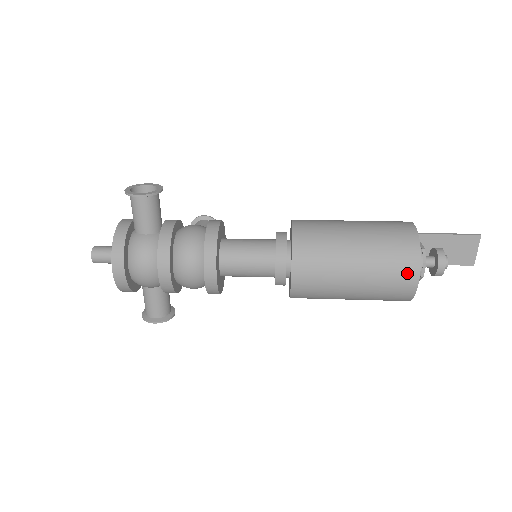
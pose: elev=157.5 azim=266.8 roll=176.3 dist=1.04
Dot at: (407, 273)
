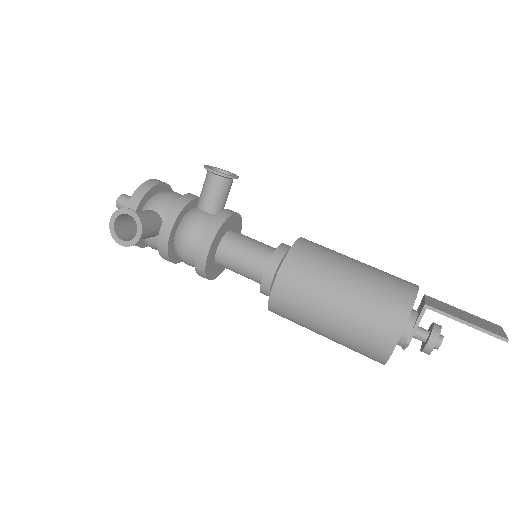
Dot at: occluded
